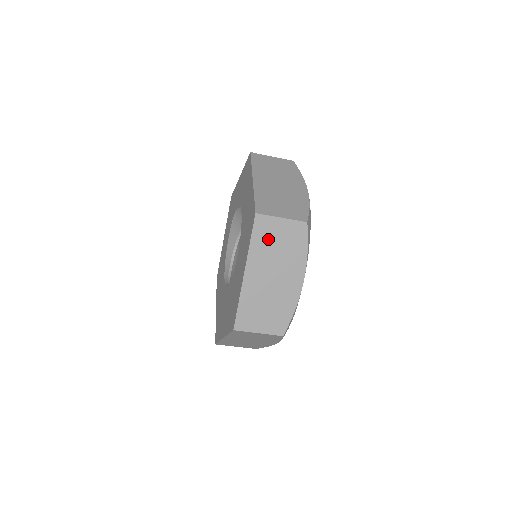
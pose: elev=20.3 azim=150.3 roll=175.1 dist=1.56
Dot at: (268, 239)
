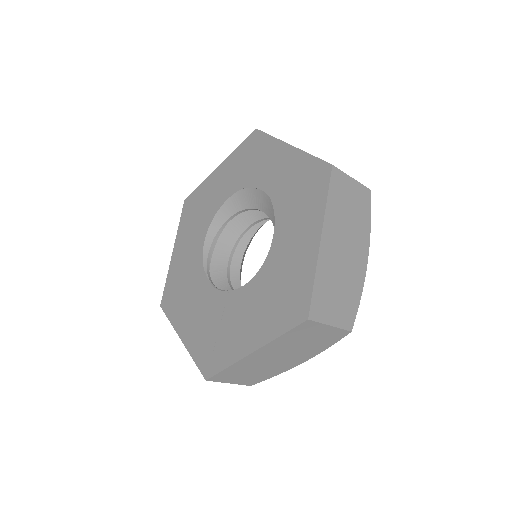
Dot at: (301, 336)
